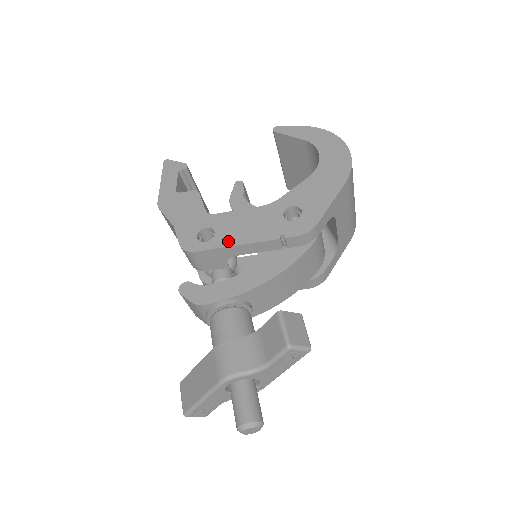
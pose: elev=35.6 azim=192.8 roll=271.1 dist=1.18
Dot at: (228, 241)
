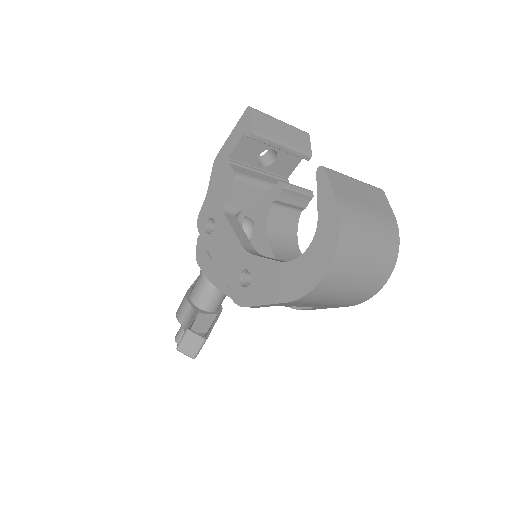
Dot at: (211, 248)
